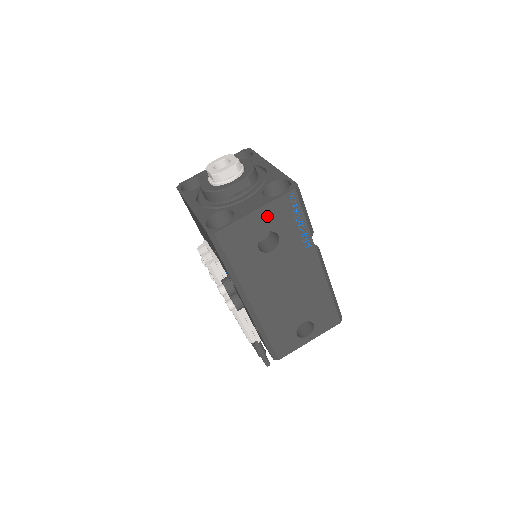
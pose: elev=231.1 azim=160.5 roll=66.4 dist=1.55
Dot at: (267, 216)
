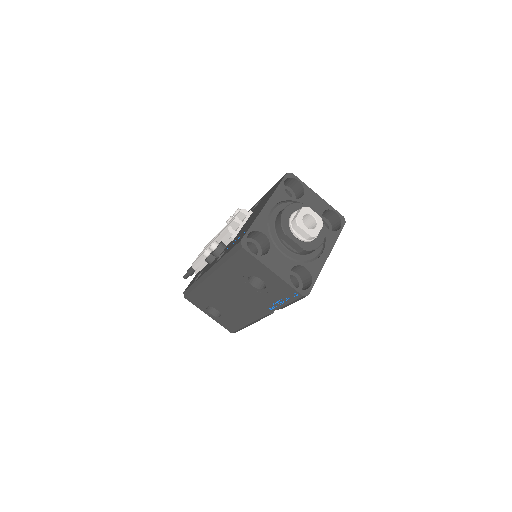
Dot at: (274, 280)
